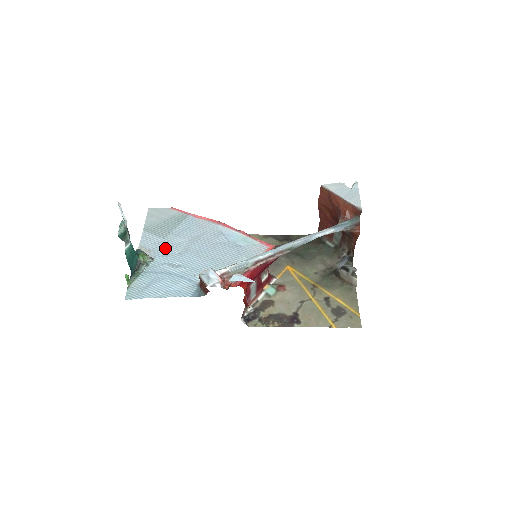
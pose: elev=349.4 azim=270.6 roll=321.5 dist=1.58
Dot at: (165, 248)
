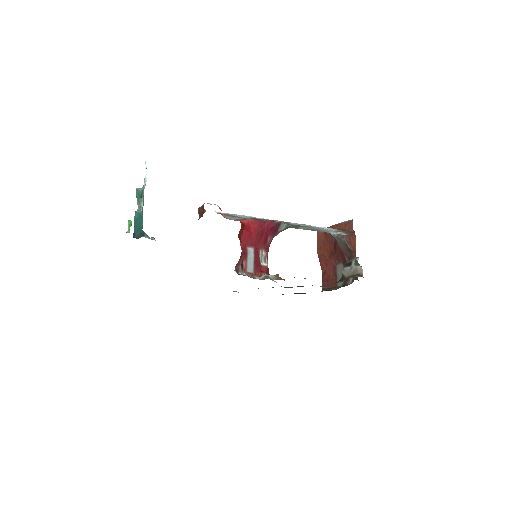
Dot at: occluded
